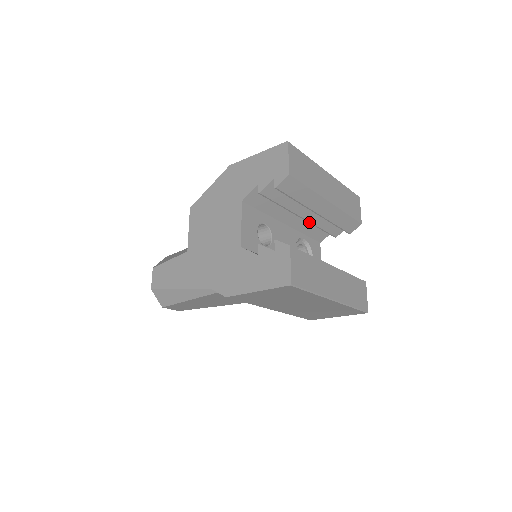
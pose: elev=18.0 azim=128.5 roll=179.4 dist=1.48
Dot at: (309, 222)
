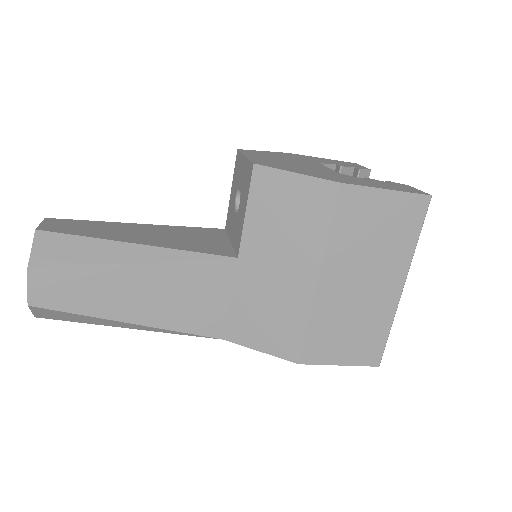
Dot at: occluded
